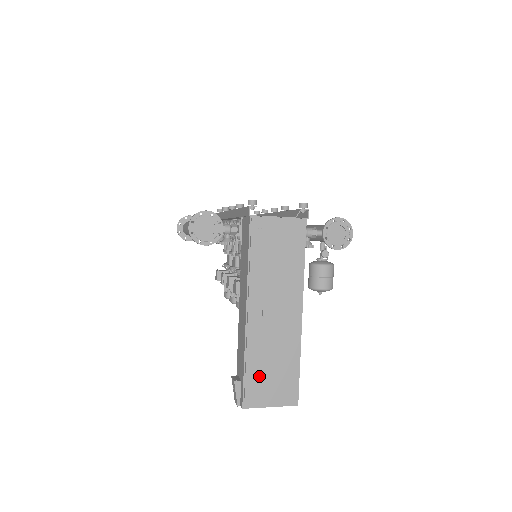
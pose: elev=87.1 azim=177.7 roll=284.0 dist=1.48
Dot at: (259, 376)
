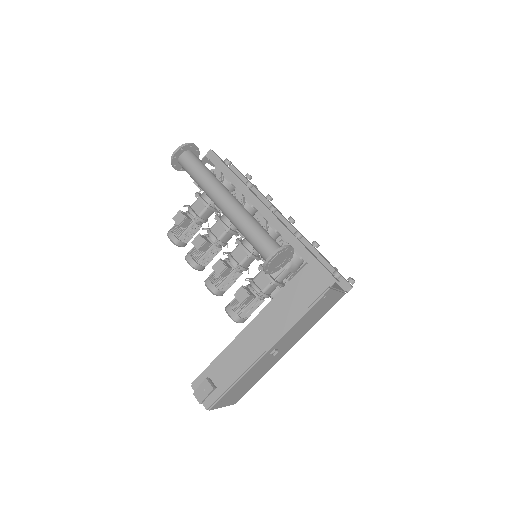
Dot at: (235, 390)
